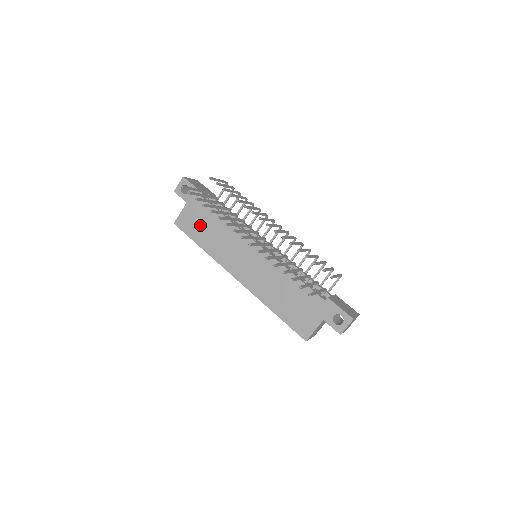
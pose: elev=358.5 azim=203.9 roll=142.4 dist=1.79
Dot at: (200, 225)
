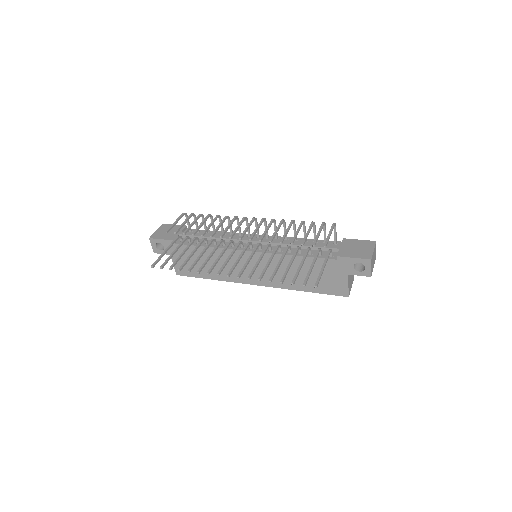
Dot at: occluded
